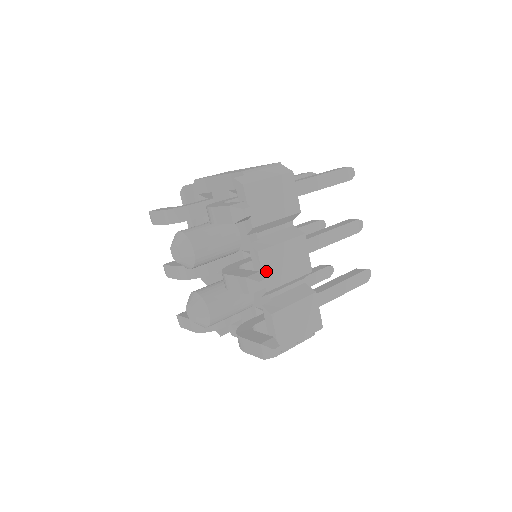
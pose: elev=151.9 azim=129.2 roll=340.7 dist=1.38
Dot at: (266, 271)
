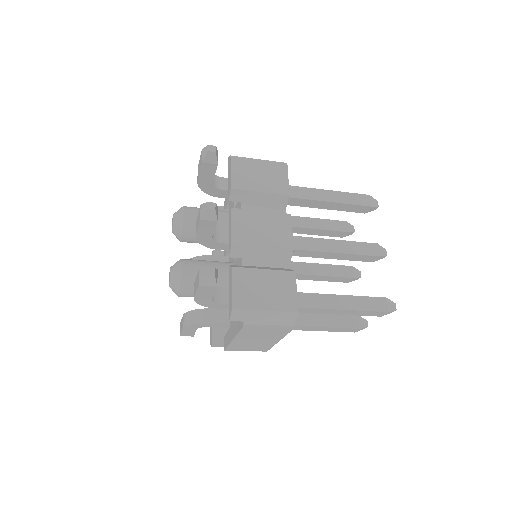
Dot at: (236, 227)
